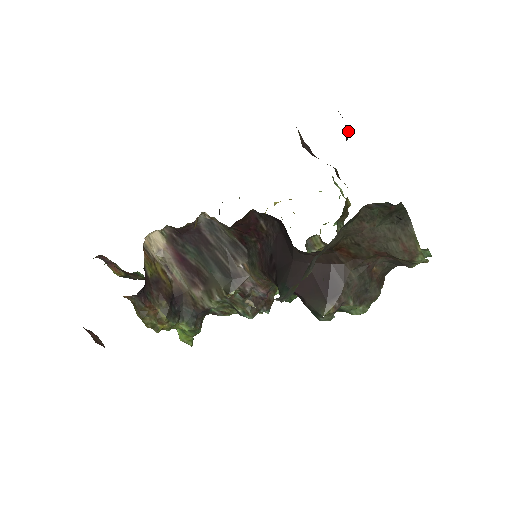
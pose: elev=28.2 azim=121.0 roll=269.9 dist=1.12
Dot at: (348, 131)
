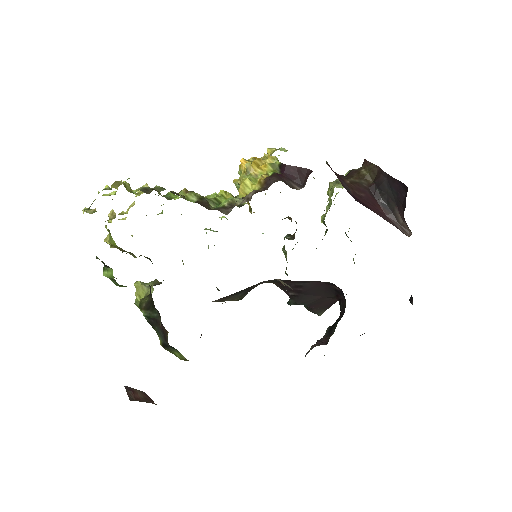
Dot at: (404, 221)
